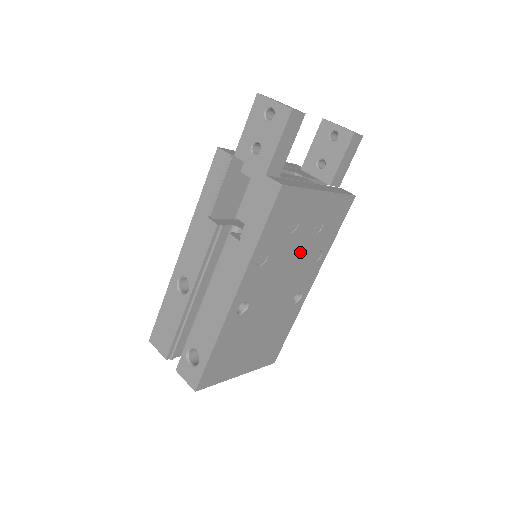
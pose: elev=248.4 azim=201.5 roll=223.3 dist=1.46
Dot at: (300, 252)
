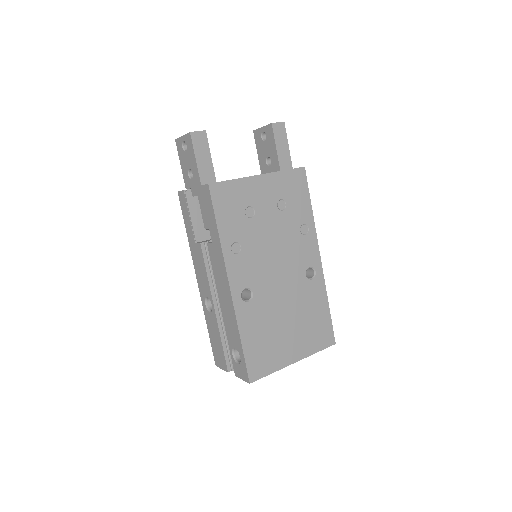
Dot at: (277, 231)
